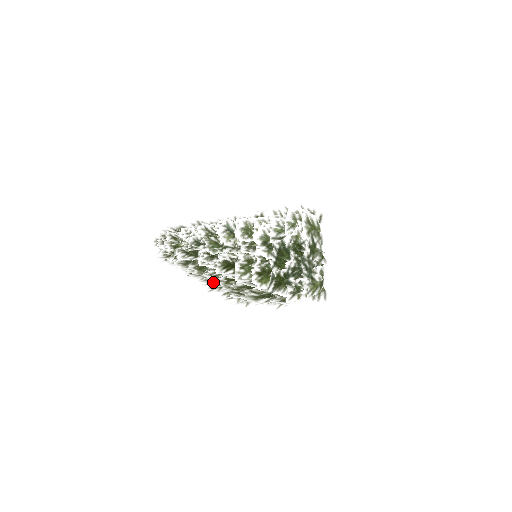
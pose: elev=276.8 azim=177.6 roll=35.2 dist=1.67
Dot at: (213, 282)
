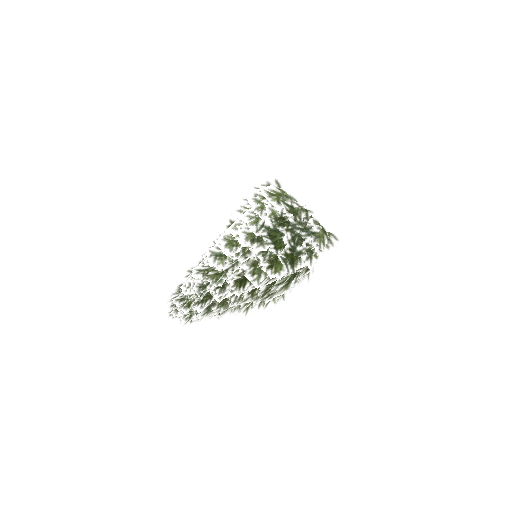
Dot at: (242, 305)
